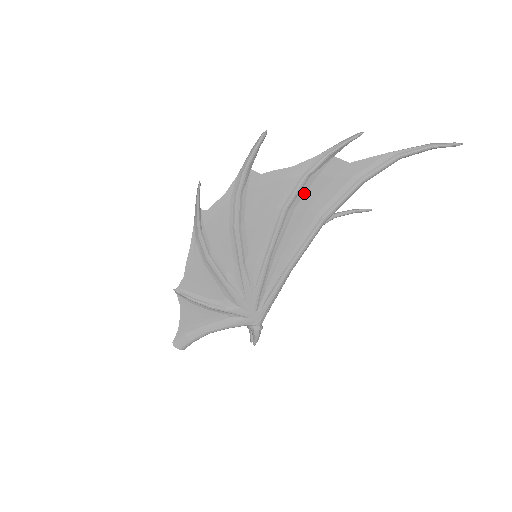
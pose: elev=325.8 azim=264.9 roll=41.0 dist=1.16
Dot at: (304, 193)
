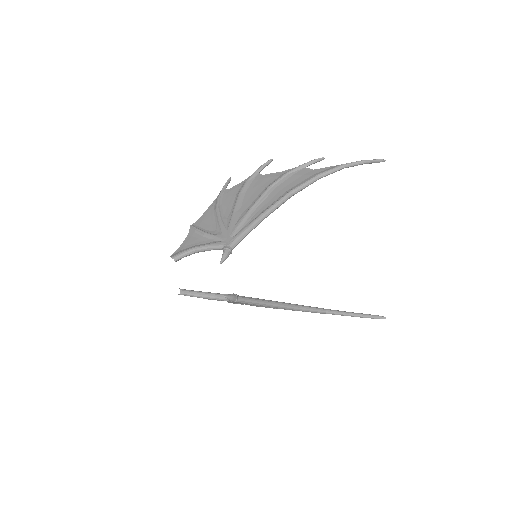
Dot at: (284, 181)
